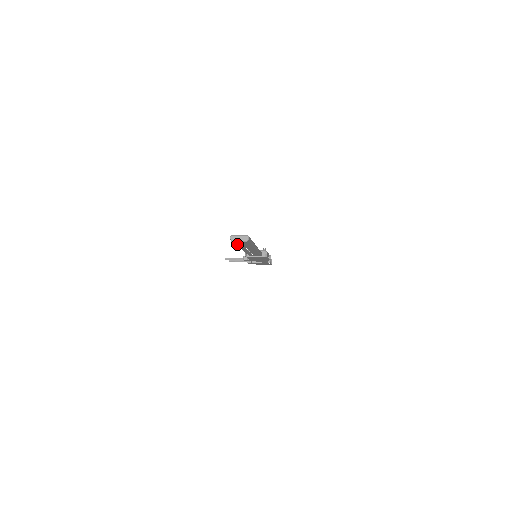
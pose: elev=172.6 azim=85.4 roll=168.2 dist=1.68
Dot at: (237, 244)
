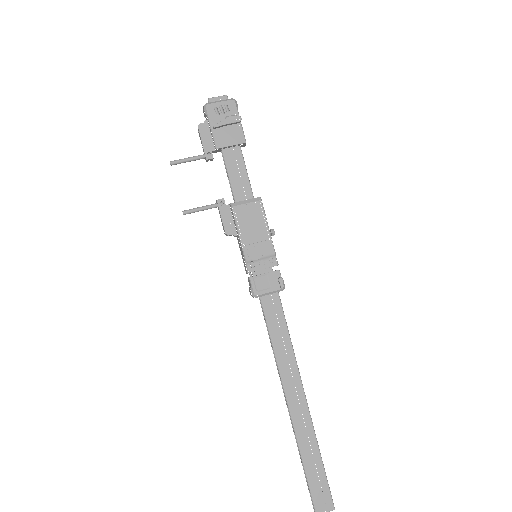
Dot at: (306, 470)
